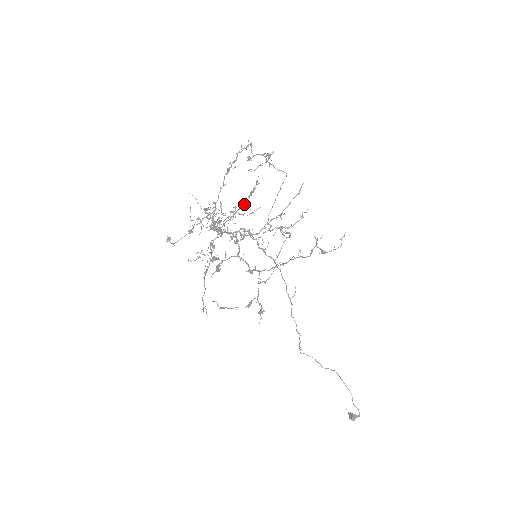
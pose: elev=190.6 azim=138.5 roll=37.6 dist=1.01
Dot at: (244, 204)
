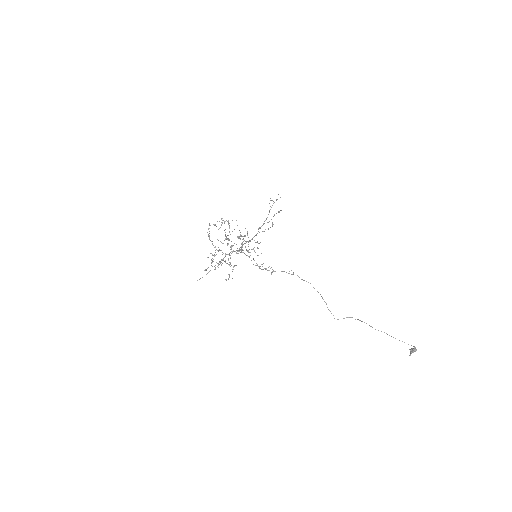
Dot at: occluded
